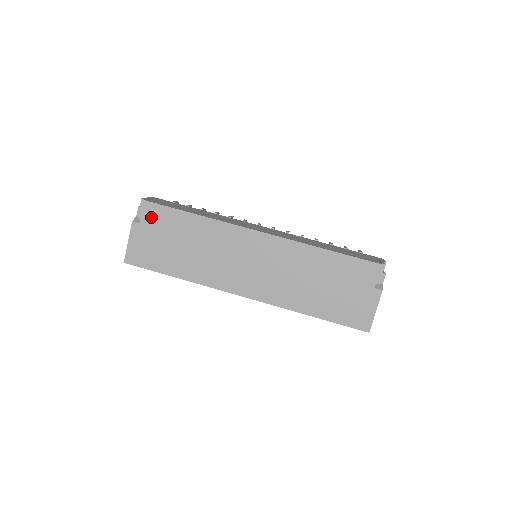
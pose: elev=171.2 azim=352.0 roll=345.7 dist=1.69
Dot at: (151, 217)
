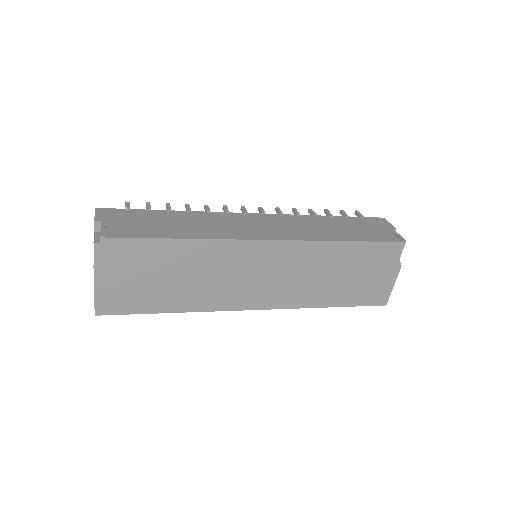
Dot at: (121, 256)
